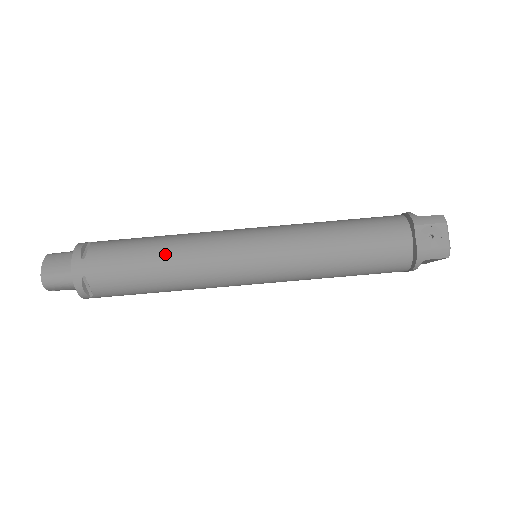
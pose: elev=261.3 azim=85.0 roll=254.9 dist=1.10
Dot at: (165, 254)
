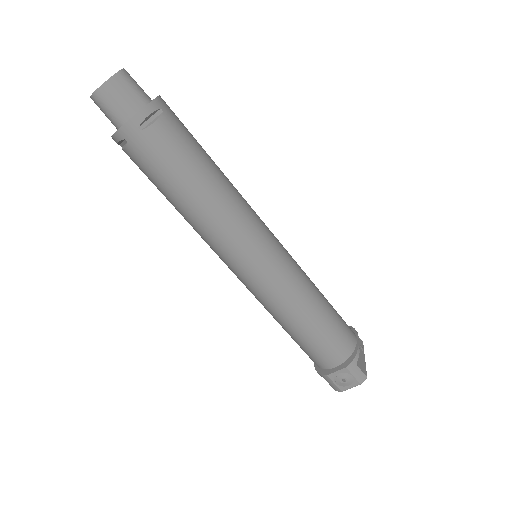
Dot at: (199, 202)
